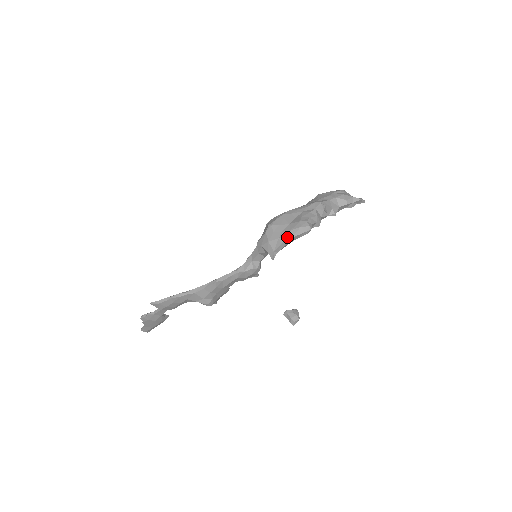
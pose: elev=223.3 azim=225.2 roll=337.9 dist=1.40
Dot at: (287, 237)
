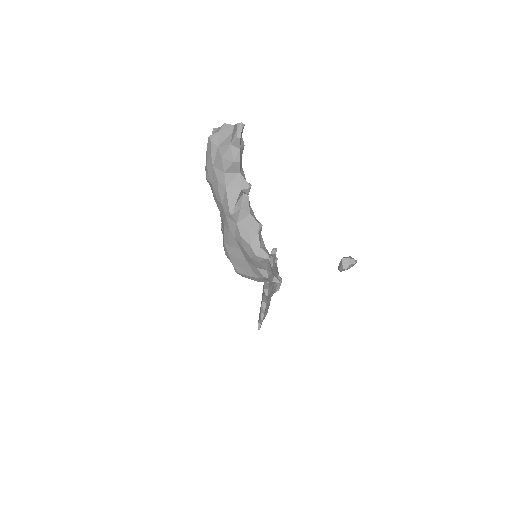
Dot at: (264, 275)
